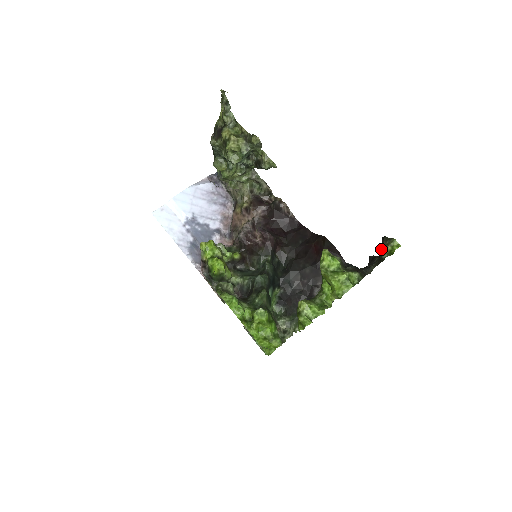
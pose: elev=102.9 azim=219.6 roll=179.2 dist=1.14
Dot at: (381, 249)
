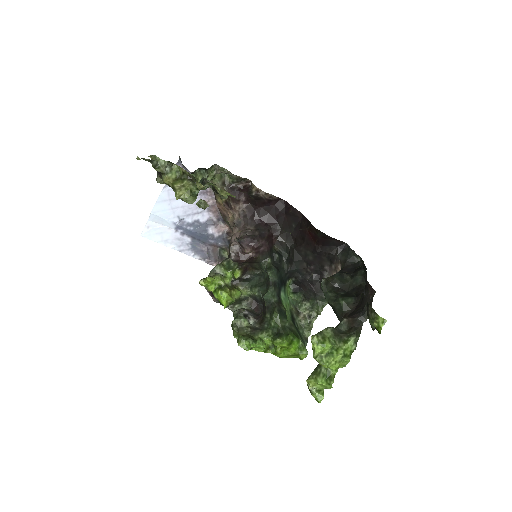
Dot at: occluded
